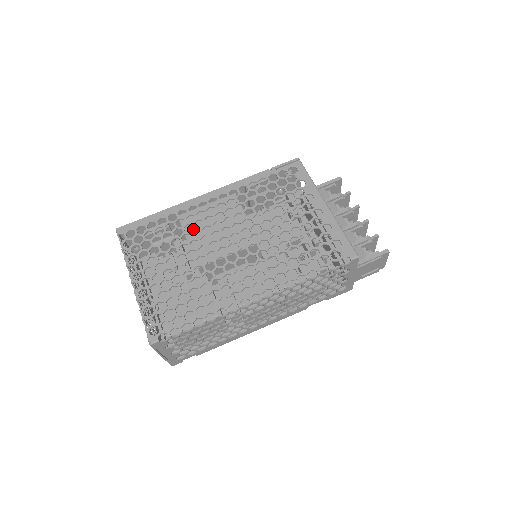
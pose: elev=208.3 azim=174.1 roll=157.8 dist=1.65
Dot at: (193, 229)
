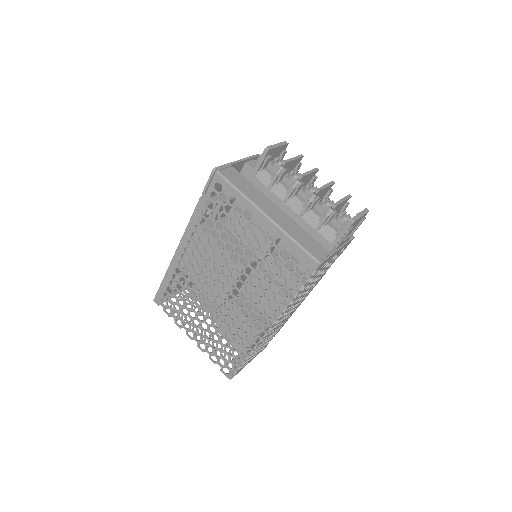
Dot at: (193, 284)
